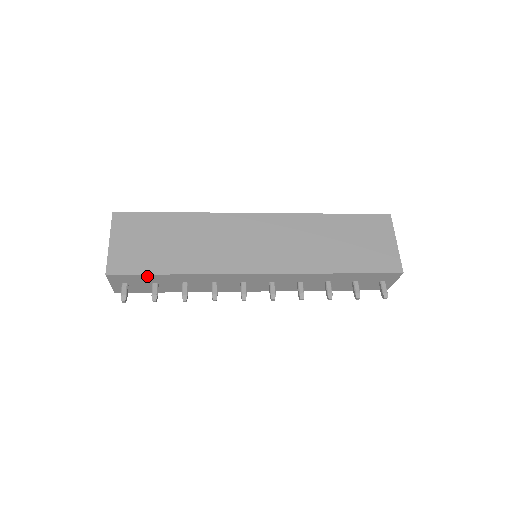
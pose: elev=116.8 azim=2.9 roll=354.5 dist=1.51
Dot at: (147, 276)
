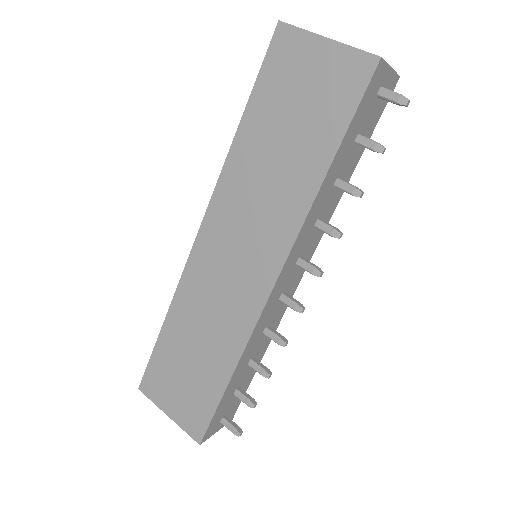
Dot at: (220, 406)
